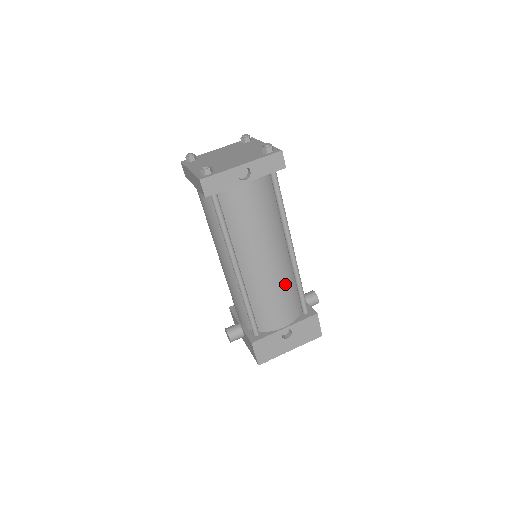
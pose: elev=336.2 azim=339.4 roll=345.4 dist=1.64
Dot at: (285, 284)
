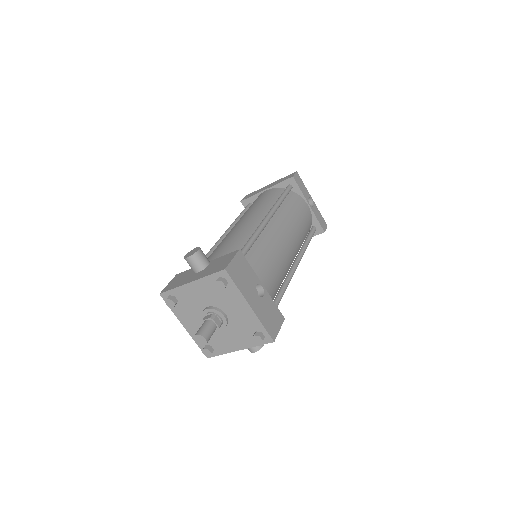
Dot at: (282, 269)
